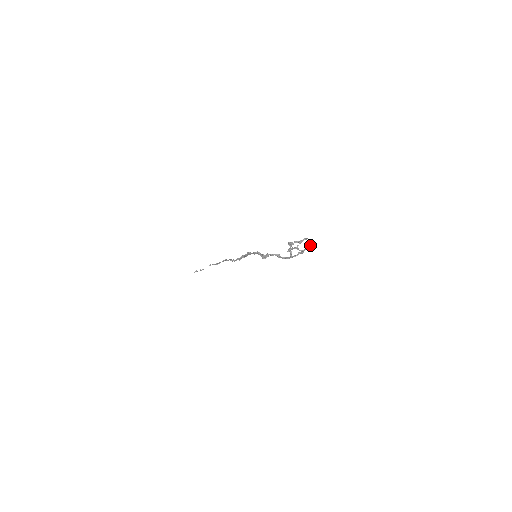
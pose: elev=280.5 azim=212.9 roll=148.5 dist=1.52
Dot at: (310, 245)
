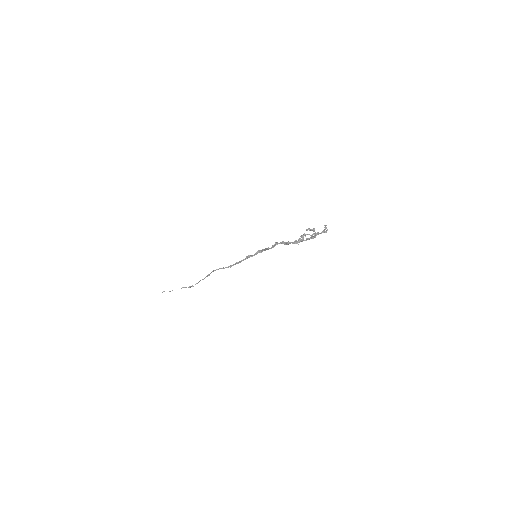
Dot at: (326, 228)
